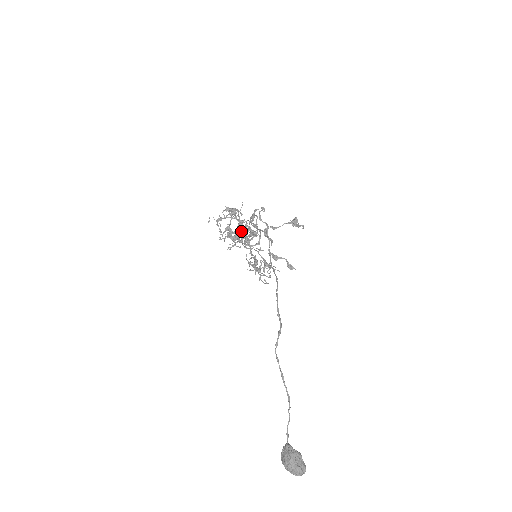
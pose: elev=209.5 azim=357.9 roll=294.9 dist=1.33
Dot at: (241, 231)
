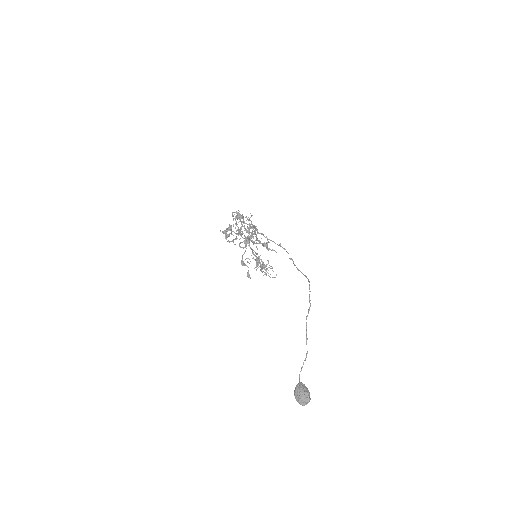
Dot at: occluded
